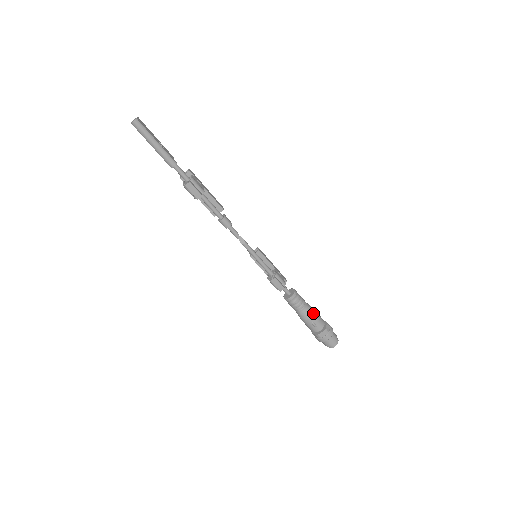
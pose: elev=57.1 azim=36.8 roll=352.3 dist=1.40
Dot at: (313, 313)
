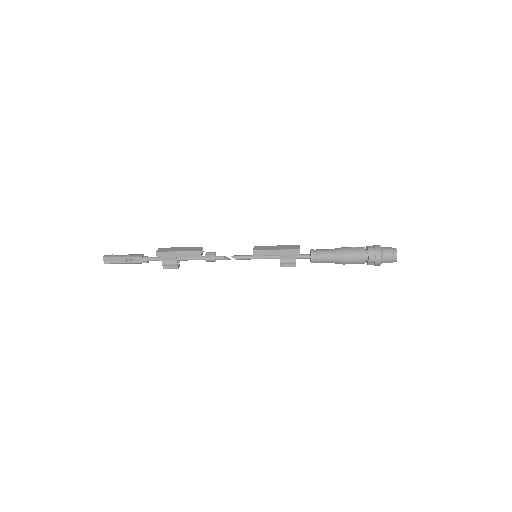
Dot at: (343, 263)
